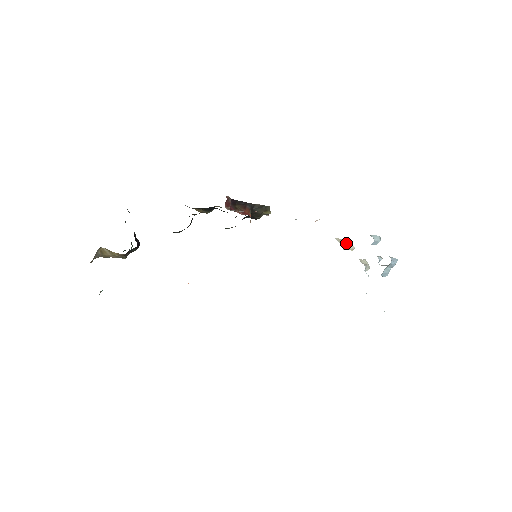
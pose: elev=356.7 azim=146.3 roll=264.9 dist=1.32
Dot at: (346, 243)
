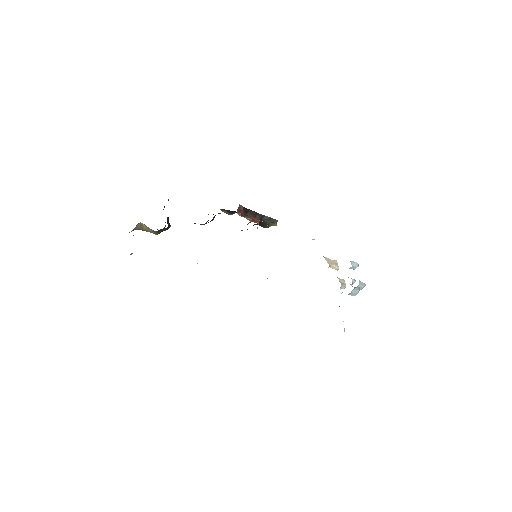
Dot at: (333, 263)
